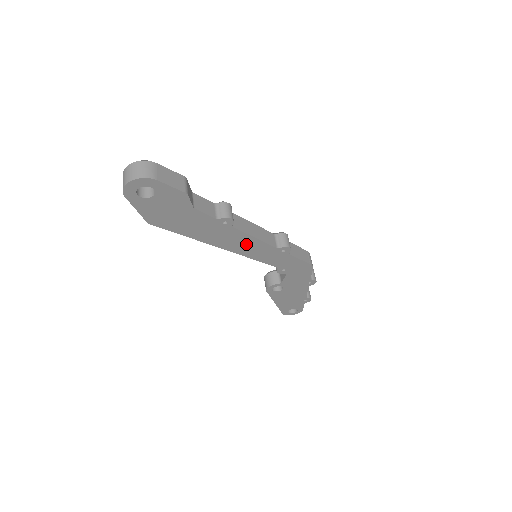
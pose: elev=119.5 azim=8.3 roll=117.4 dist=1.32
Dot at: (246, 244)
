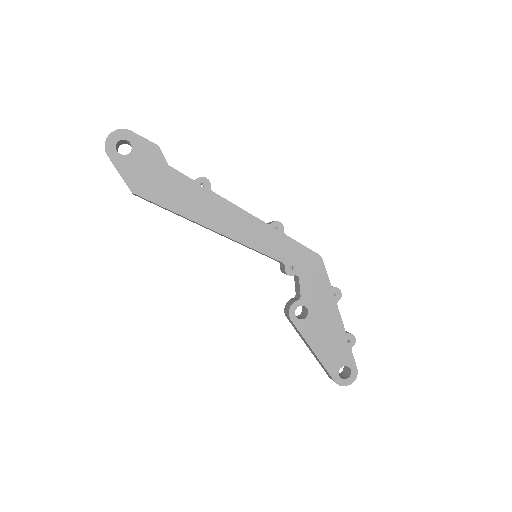
Dot at: (234, 220)
